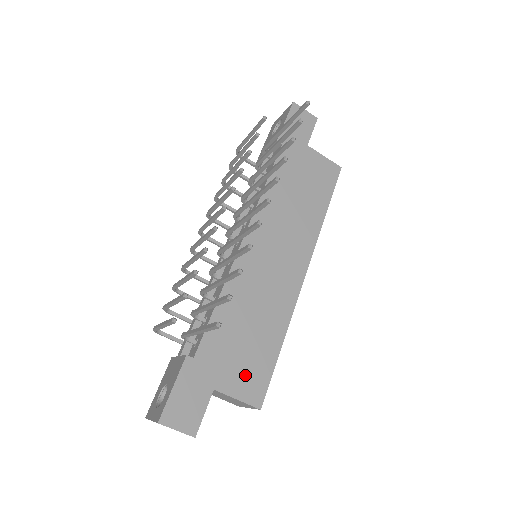
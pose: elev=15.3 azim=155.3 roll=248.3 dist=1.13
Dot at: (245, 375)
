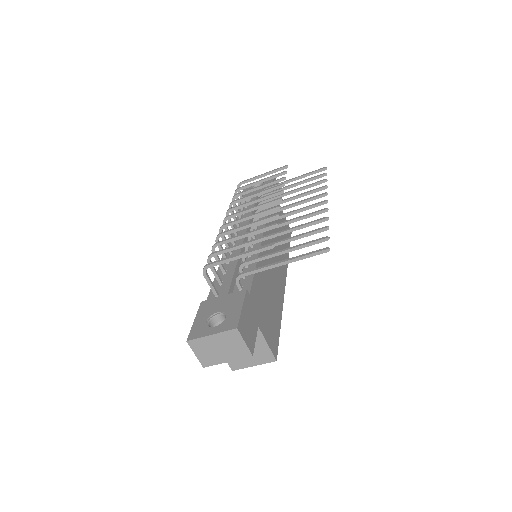
Dot at: (269, 329)
